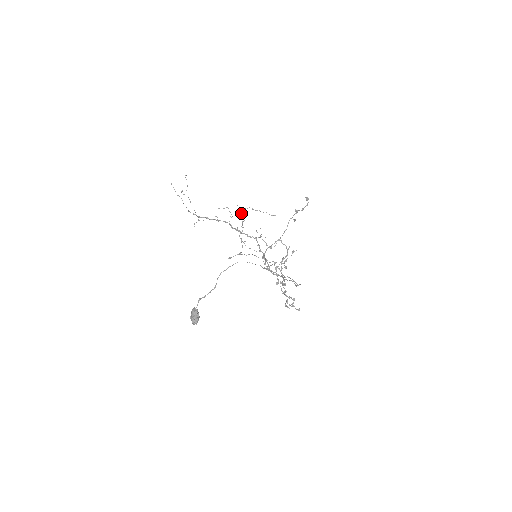
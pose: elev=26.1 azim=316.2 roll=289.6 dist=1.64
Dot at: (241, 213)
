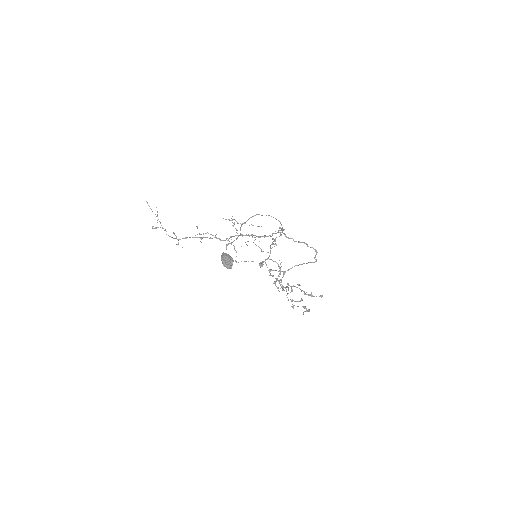
Dot at: (229, 220)
